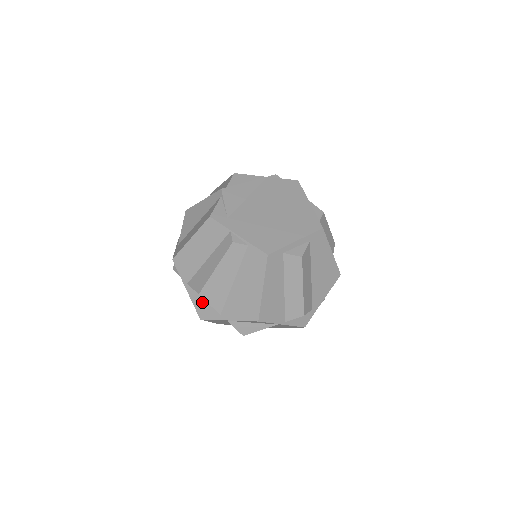
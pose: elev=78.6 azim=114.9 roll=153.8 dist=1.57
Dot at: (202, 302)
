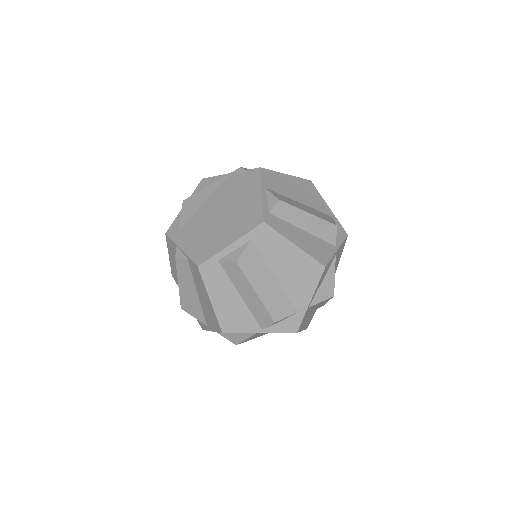
Dot at: occluded
